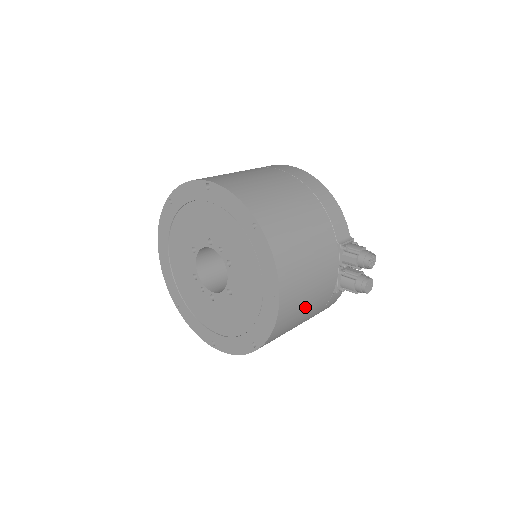
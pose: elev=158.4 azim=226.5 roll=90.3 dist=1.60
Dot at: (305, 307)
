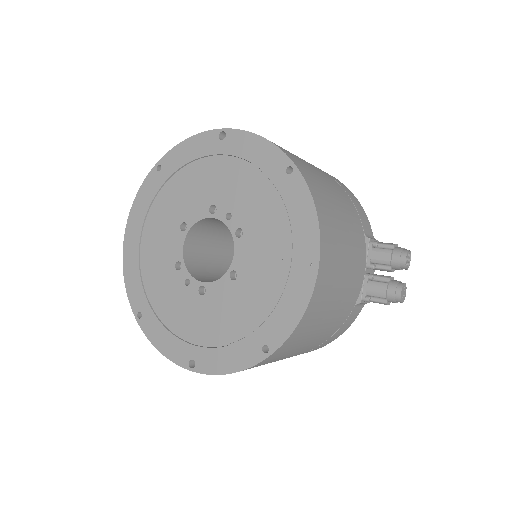
Dot at: (333, 304)
